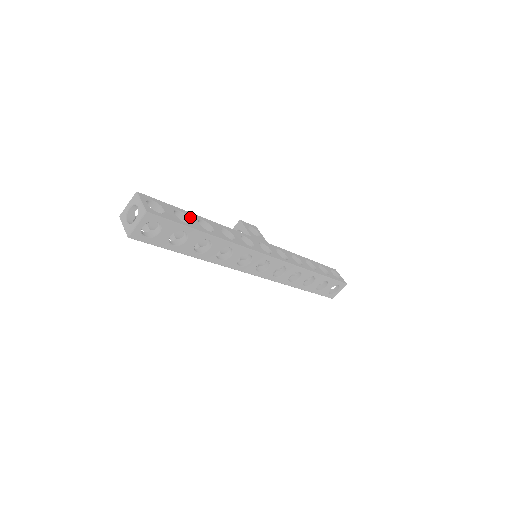
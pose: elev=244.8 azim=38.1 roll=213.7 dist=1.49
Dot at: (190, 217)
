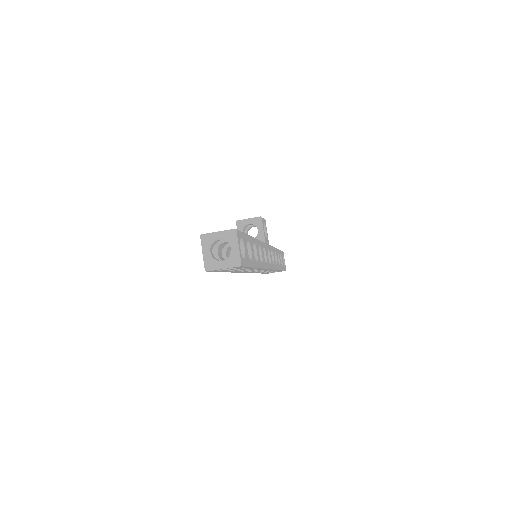
Dot at: (251, 246)
